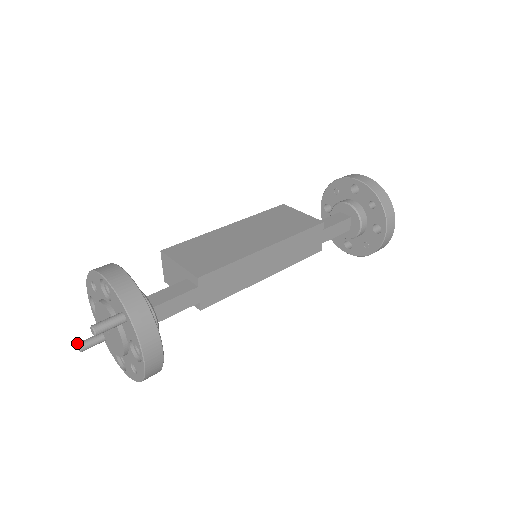
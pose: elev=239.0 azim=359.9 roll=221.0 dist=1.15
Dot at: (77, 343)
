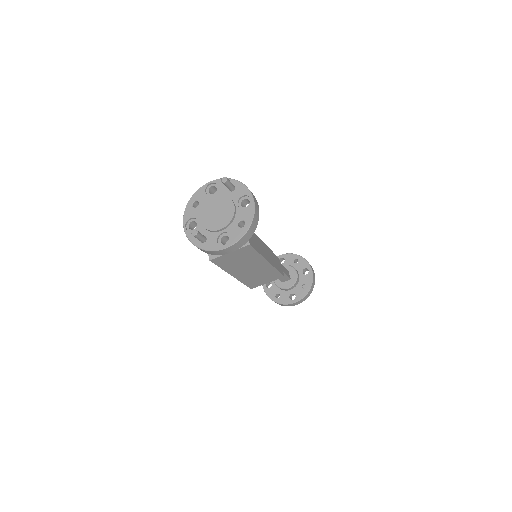
Dot at: (192, 231)
